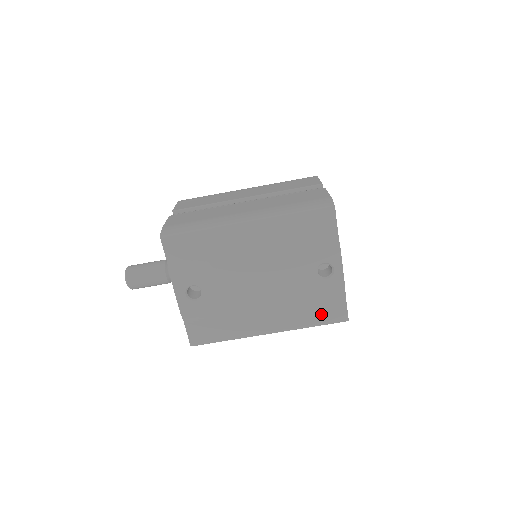
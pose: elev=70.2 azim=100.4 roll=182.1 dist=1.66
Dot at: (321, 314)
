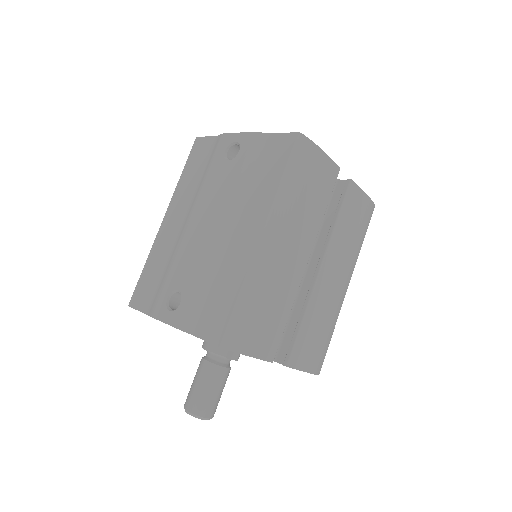
Dot at: (274, 165)
